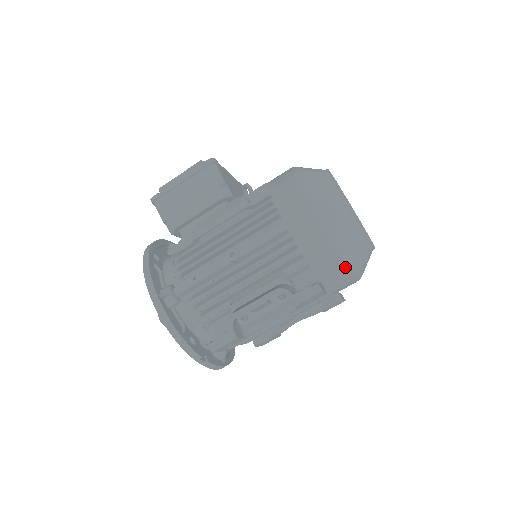
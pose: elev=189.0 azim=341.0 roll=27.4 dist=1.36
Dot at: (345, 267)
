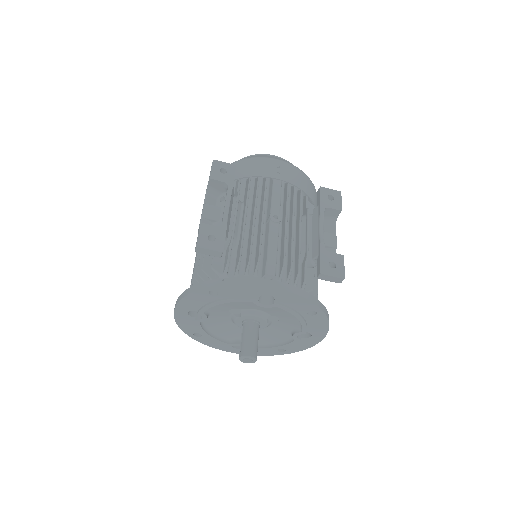
Dot at: (245, 162)
